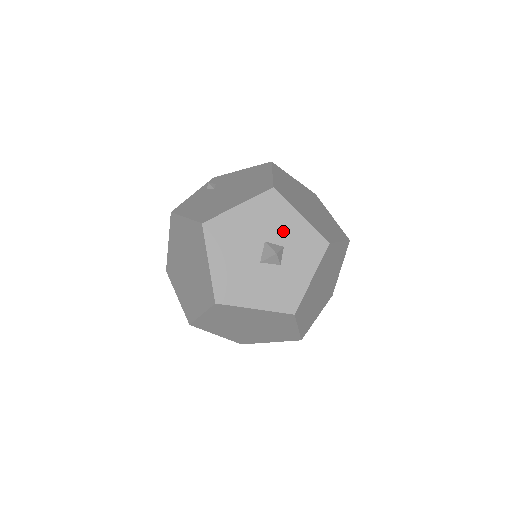
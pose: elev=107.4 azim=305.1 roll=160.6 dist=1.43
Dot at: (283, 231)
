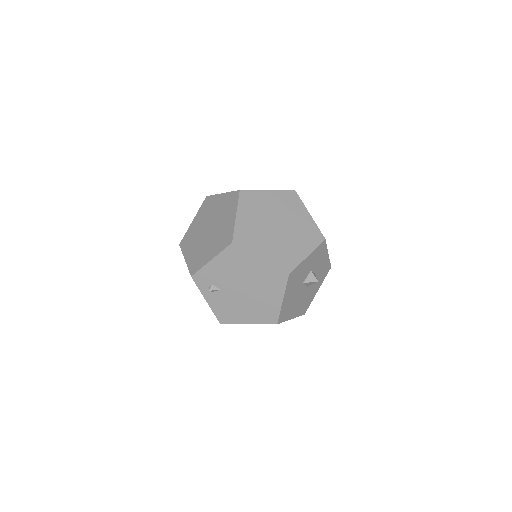
Dot at: (306, 270)
